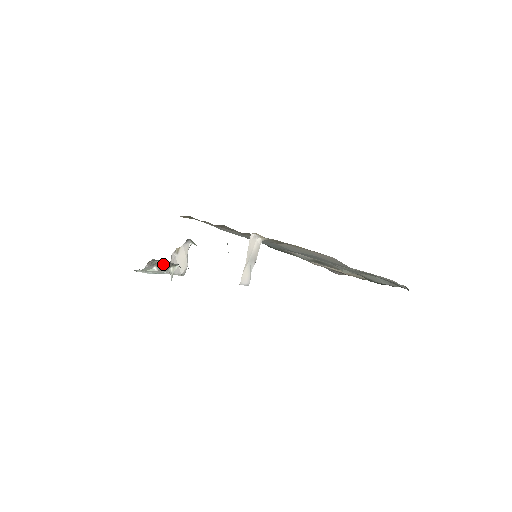
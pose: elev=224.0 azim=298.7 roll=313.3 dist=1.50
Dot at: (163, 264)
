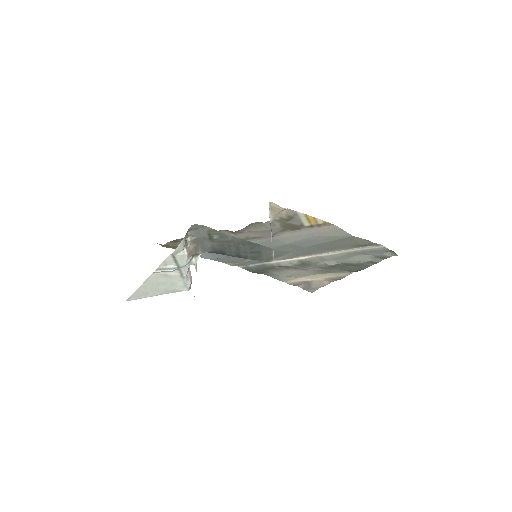
Dot at: (191, 246)
